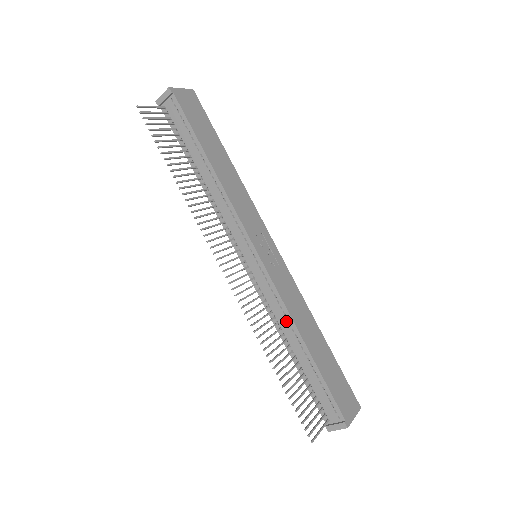
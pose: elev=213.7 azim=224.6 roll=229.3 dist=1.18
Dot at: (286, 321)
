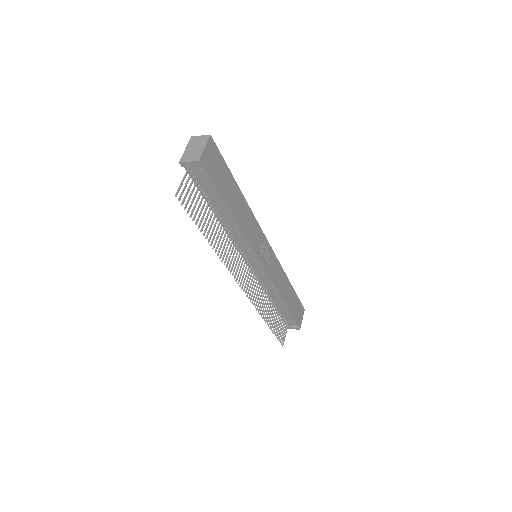
Dot at: (274, 292)
